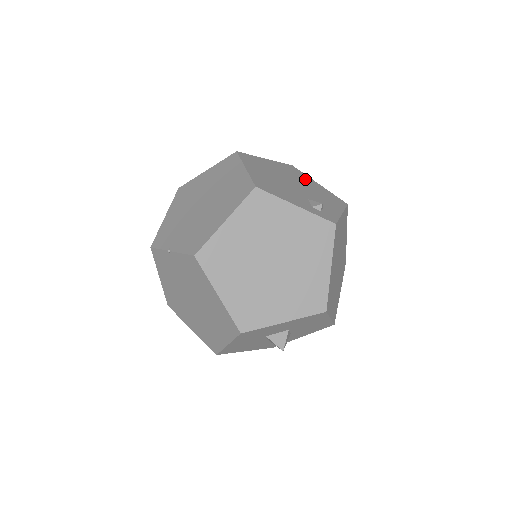
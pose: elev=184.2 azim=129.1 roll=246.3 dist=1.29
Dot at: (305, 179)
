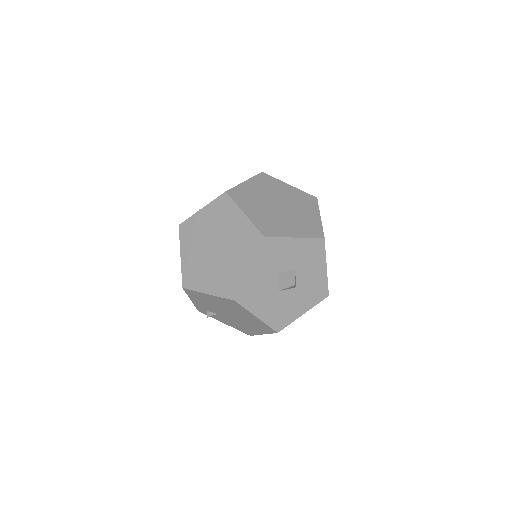
Dot at: occluded
